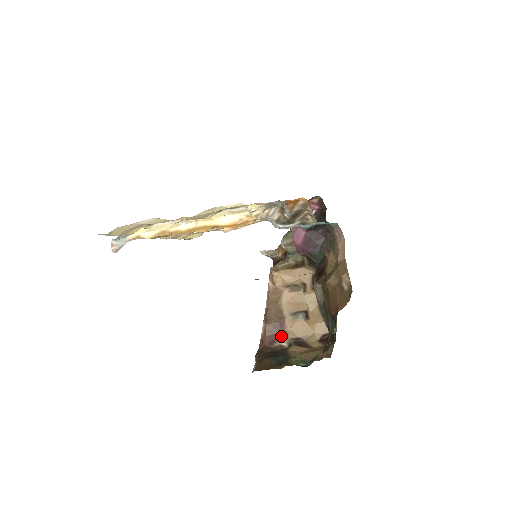
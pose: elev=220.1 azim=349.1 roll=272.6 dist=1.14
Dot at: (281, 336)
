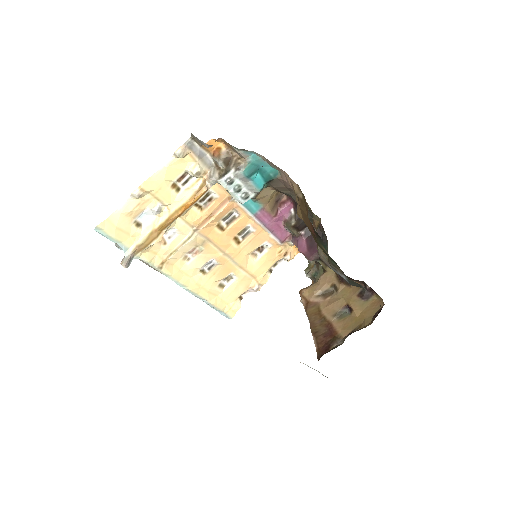
Dot at: (334, 339)
